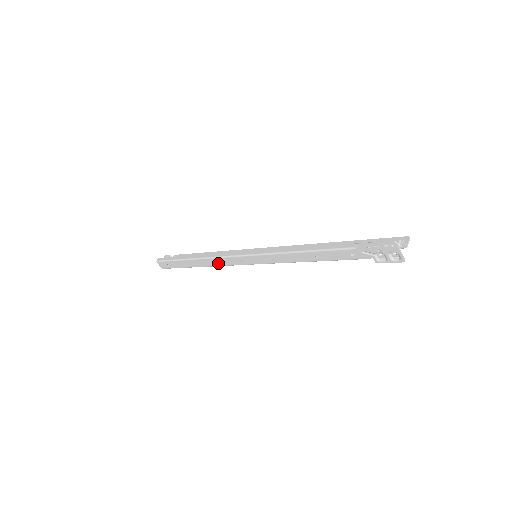
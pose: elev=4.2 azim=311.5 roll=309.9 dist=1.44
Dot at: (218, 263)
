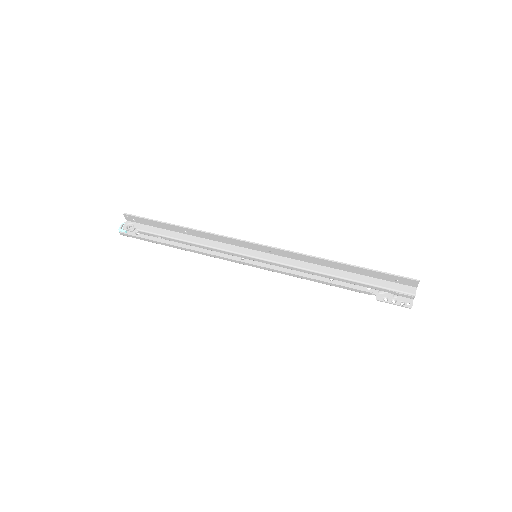
Dot at: occluded
